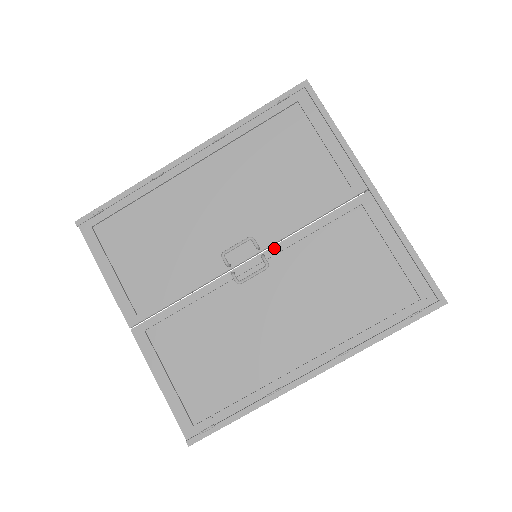
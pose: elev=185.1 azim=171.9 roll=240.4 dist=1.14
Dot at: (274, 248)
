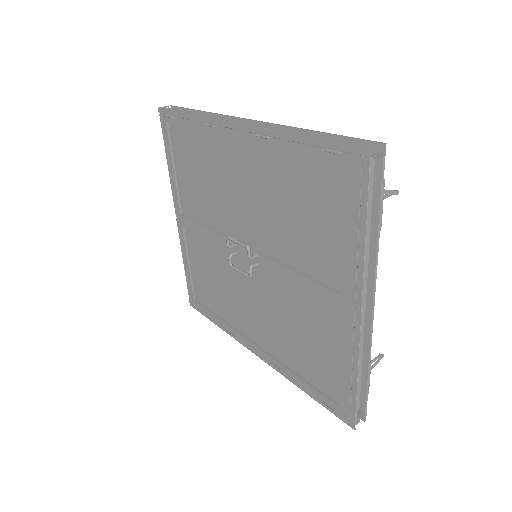
Dot at: (266, 267)
